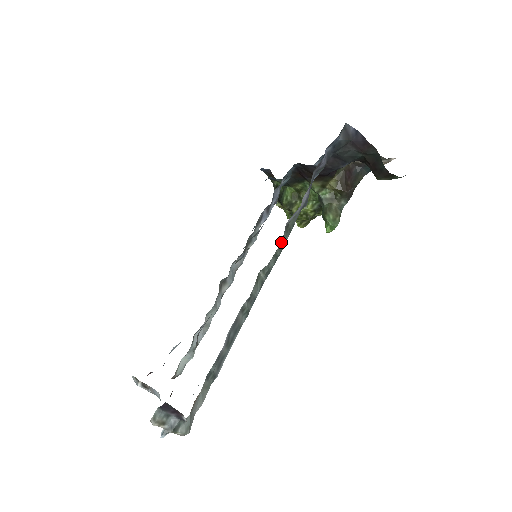
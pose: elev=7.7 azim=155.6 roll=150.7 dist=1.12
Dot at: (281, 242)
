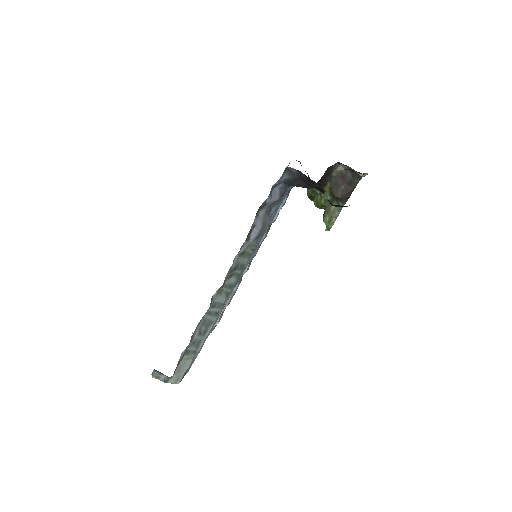
Dot at: (233, 268)
